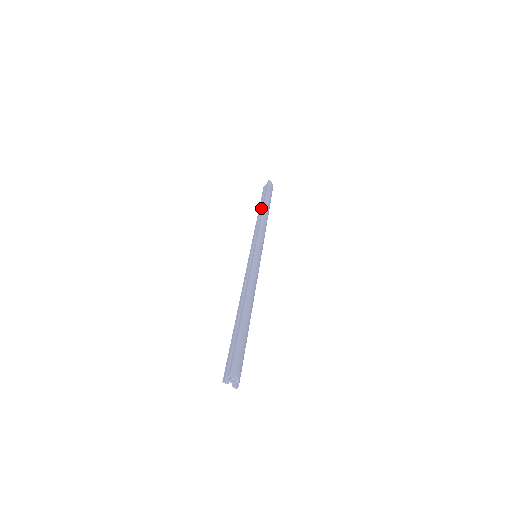
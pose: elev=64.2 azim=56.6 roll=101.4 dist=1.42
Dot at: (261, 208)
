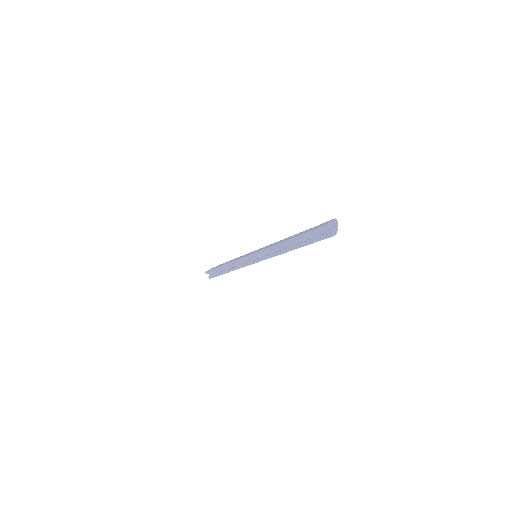
Dot at: occluded
